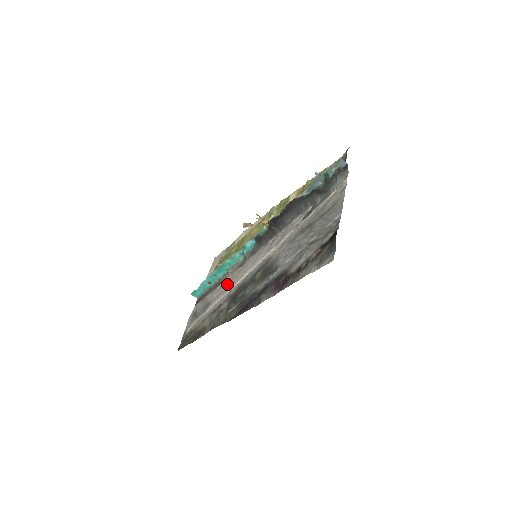
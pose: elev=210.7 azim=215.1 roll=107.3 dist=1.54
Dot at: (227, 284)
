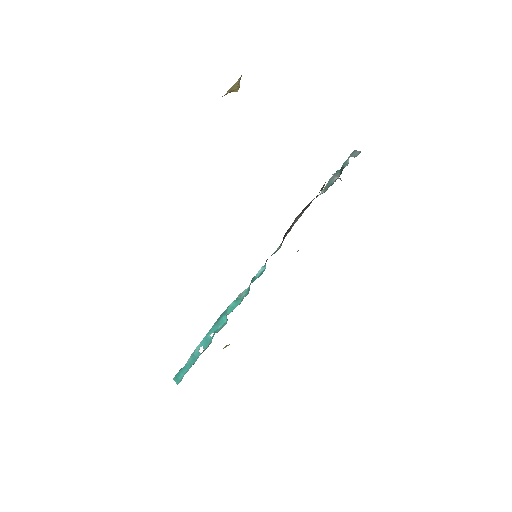
Dot at: occluded
